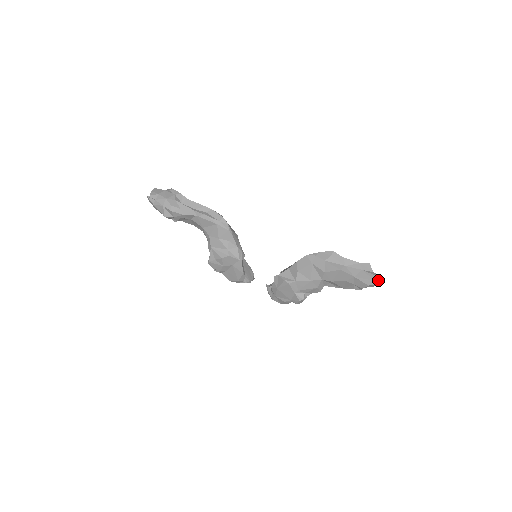
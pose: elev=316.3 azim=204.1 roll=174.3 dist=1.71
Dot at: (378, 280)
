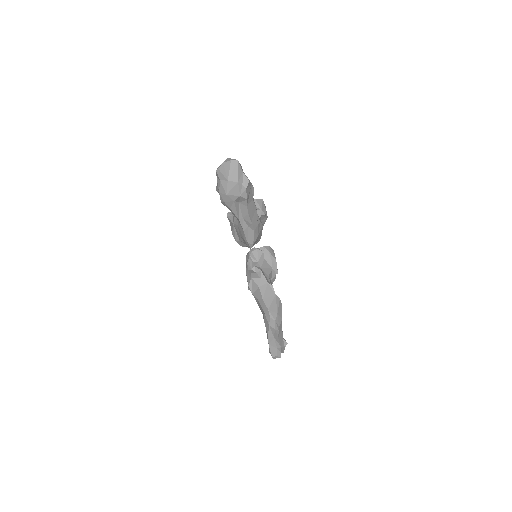
Dot at: (275, 358)
